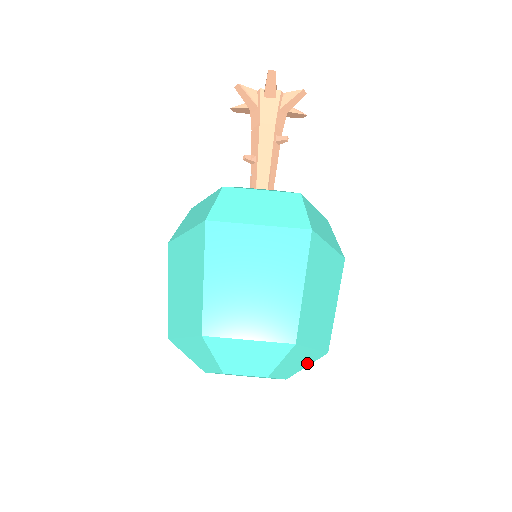
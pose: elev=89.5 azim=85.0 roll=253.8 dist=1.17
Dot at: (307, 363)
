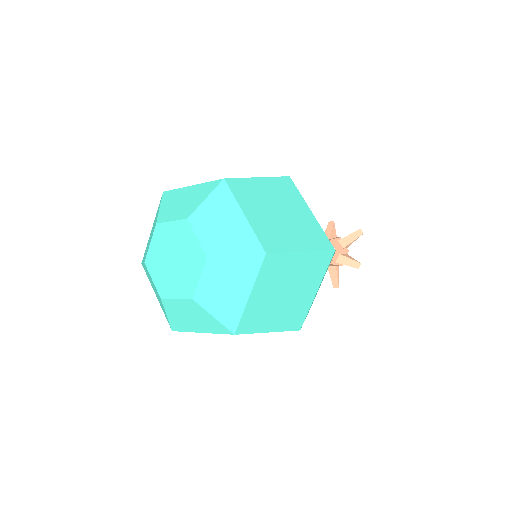
Dot at: (220, 311)
